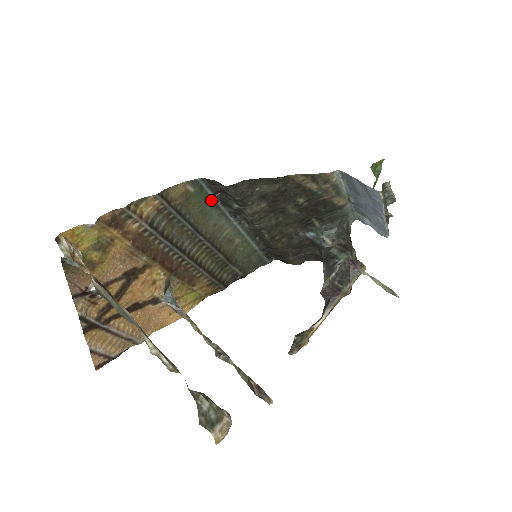
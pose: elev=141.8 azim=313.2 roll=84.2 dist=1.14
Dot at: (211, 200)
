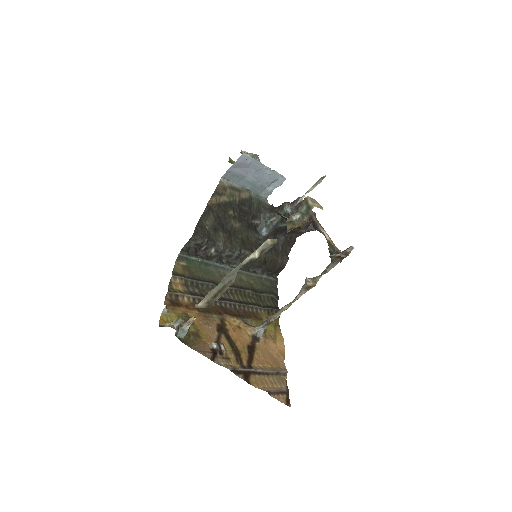
Dot at: (200, 263)
